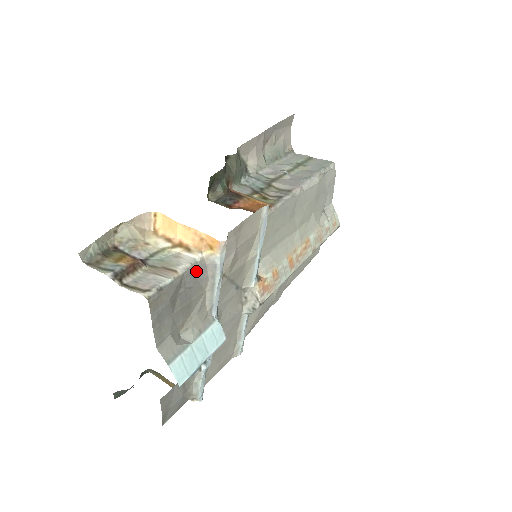
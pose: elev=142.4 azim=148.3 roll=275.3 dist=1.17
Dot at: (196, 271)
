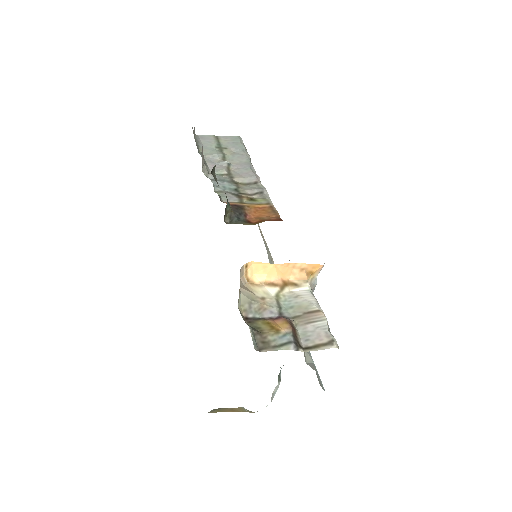
Dot at: occluded
